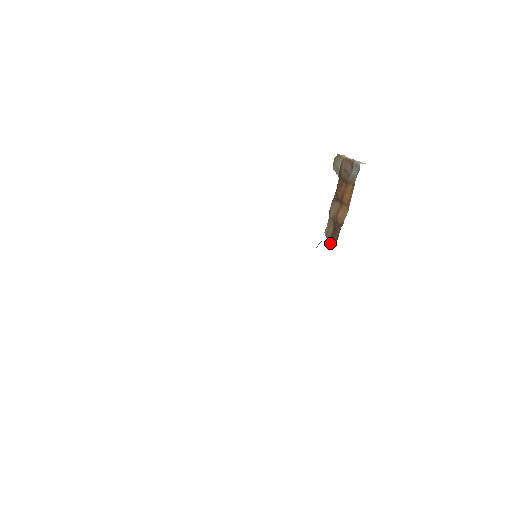
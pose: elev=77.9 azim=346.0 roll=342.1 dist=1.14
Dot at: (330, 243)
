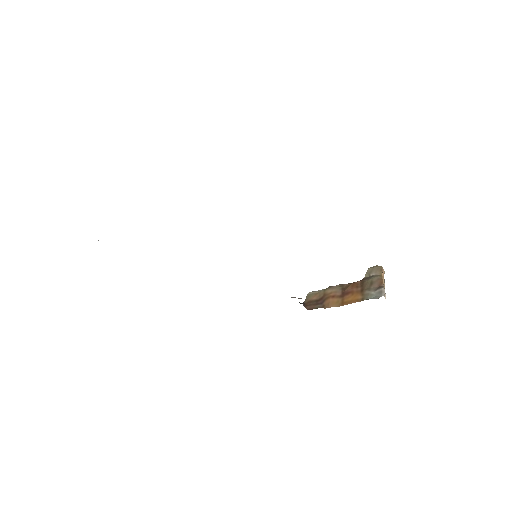
Dot at: (303, 305)
